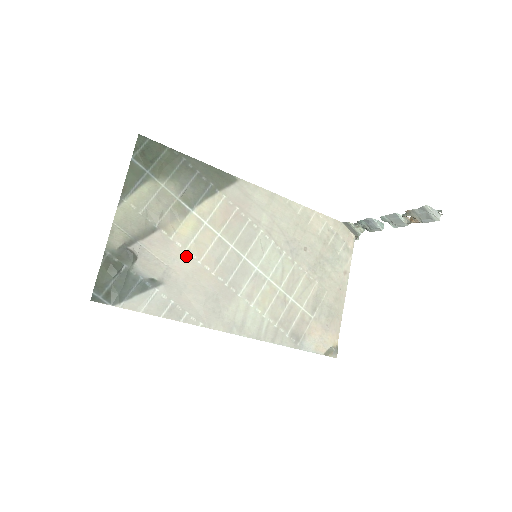
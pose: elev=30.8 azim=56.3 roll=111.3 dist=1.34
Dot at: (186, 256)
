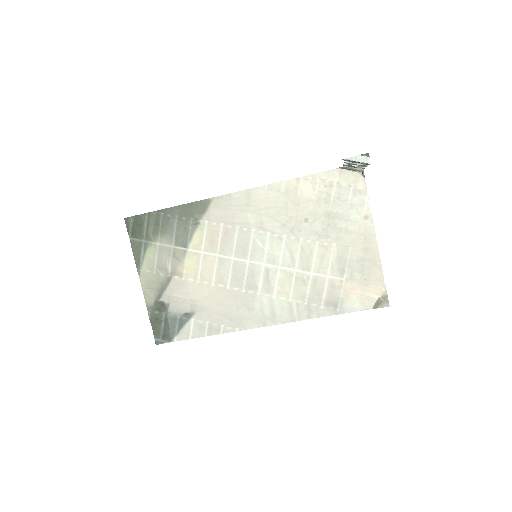
Dot at: (201, 285)
